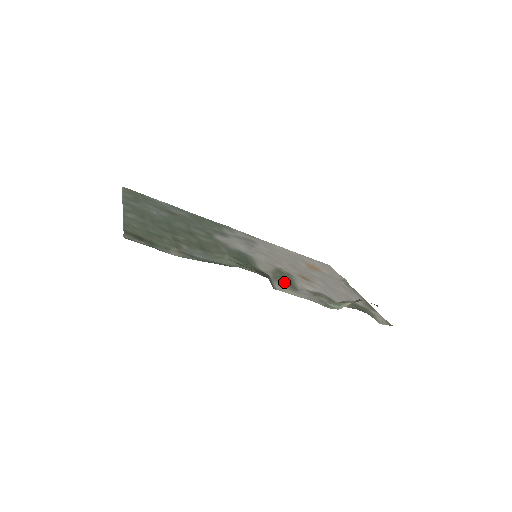
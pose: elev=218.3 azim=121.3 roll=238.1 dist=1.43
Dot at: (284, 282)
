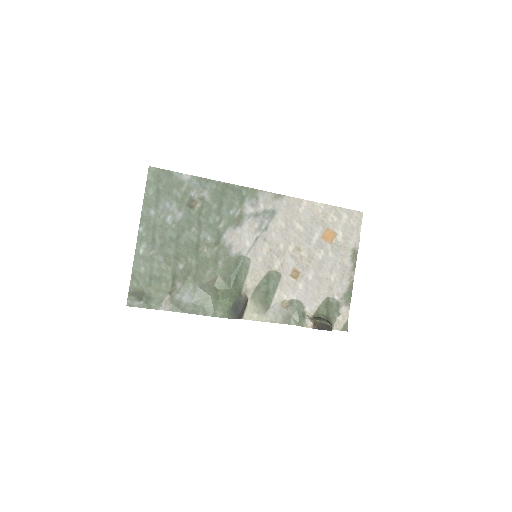
Dot at: (261, 300)
